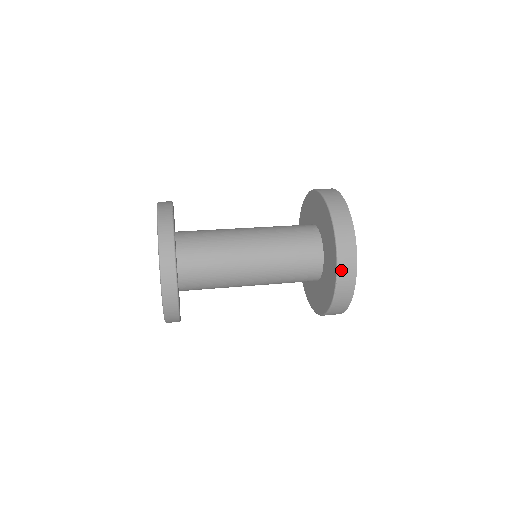
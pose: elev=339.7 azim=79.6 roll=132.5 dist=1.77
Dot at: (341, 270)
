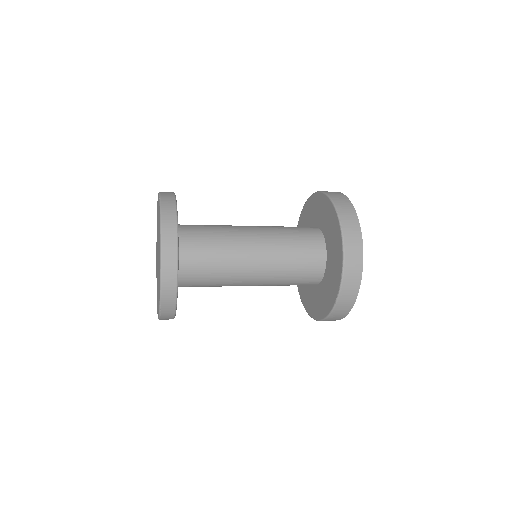
Dot at: (336, 201)
